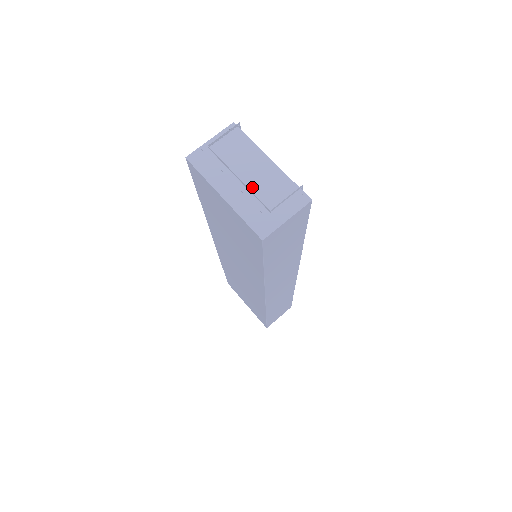
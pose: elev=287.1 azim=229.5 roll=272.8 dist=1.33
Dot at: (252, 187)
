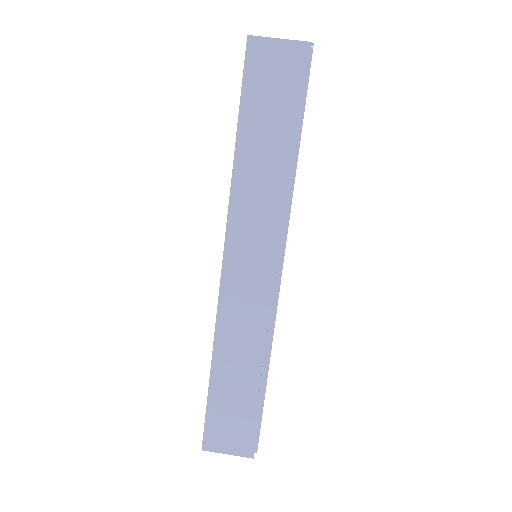
Dot at: occluded
